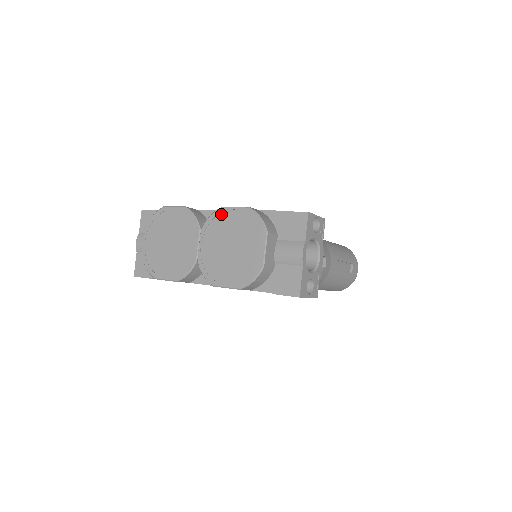
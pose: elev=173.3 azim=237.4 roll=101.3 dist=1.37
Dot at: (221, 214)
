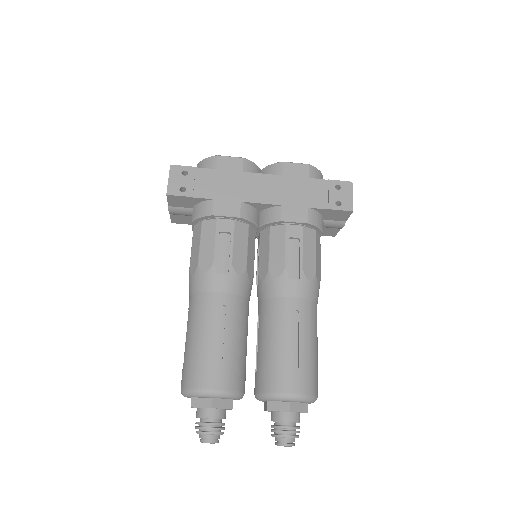
Dot at: occluded
